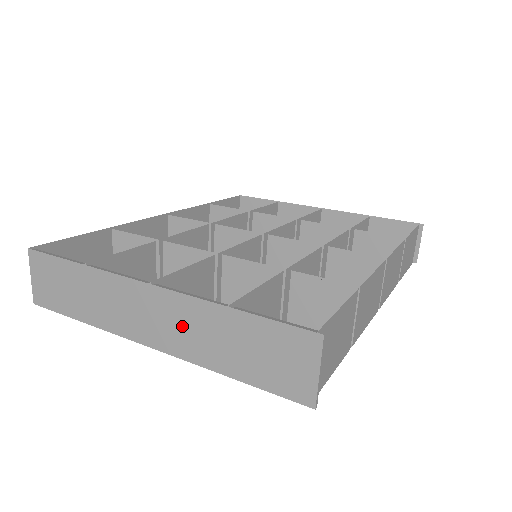
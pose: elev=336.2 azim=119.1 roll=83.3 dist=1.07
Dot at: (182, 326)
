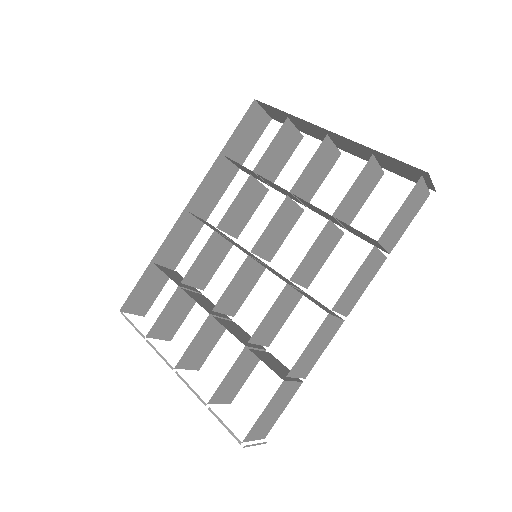
Dot at: occluded
